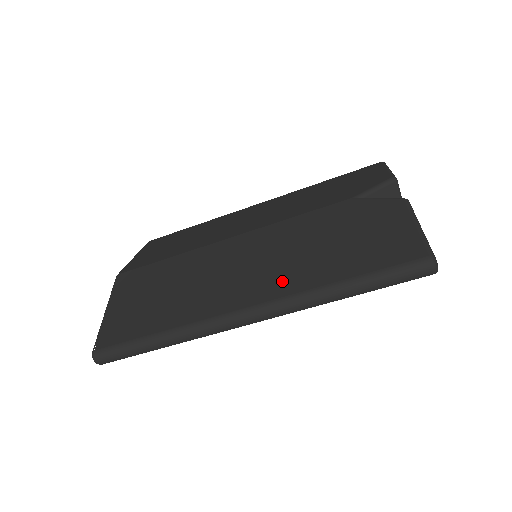
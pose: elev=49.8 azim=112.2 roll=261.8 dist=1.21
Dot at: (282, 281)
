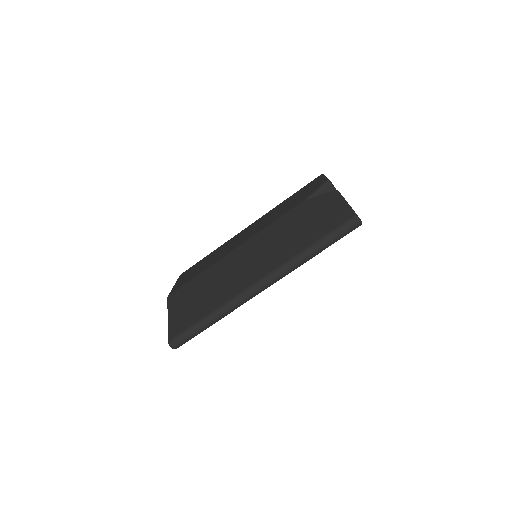
Dot at: (275, 259)
